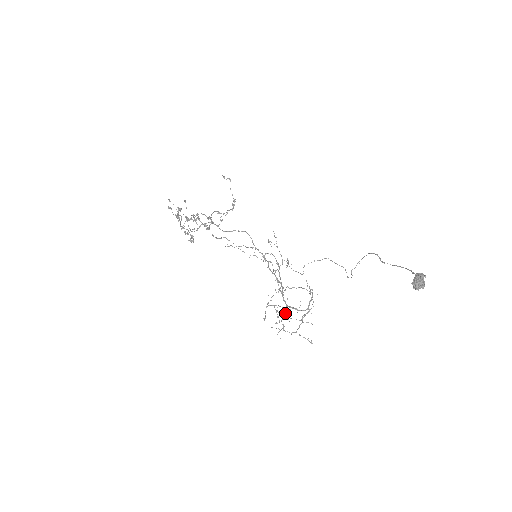
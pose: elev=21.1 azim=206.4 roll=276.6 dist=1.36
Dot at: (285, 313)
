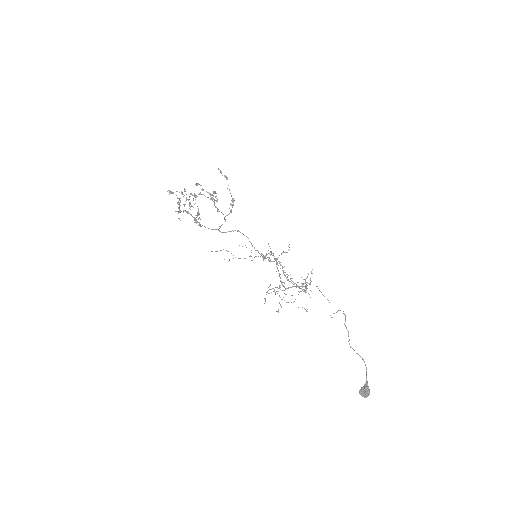
Dot at: occluded
